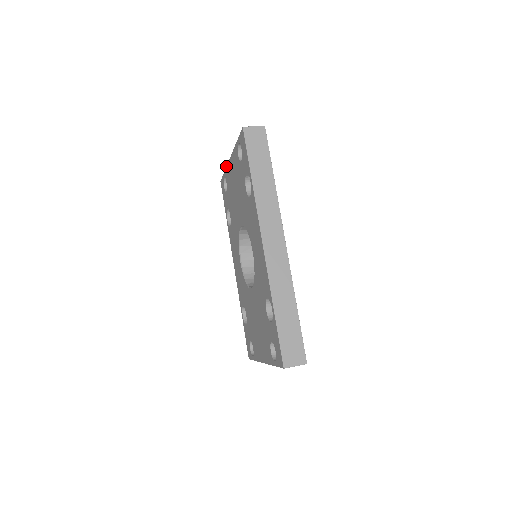
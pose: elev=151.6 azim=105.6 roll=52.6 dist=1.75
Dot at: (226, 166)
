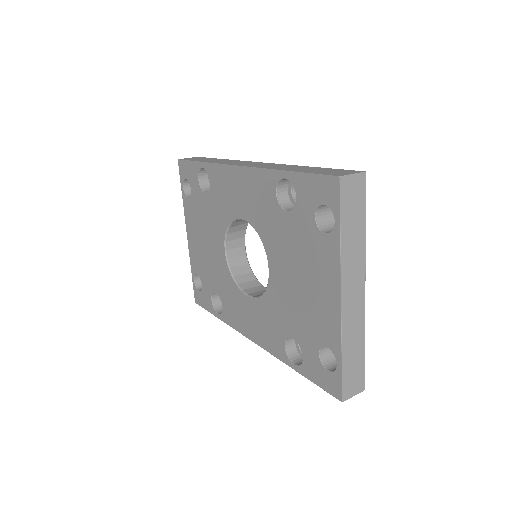
Dot at: occluded
